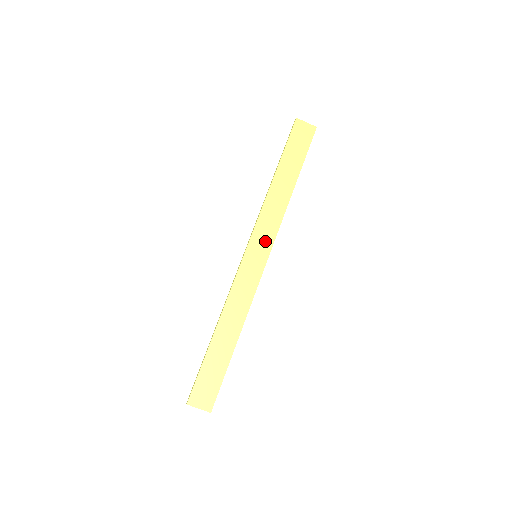
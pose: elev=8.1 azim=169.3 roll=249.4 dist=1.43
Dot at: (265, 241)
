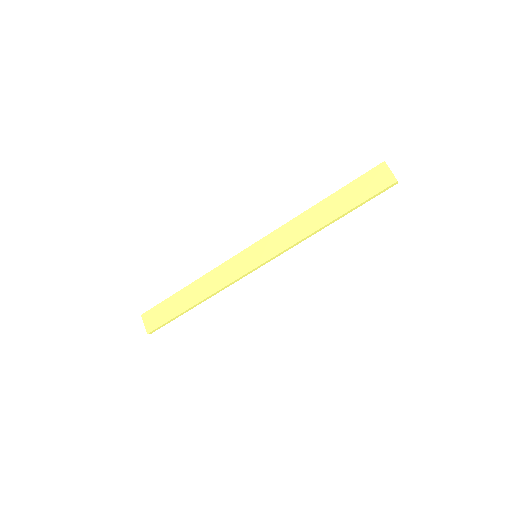
Dot at: (270, 249)
